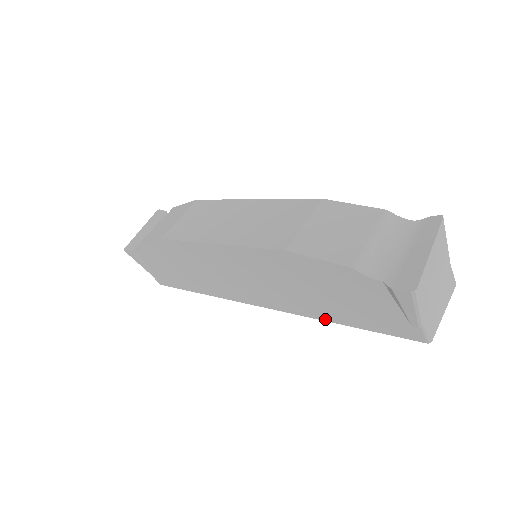
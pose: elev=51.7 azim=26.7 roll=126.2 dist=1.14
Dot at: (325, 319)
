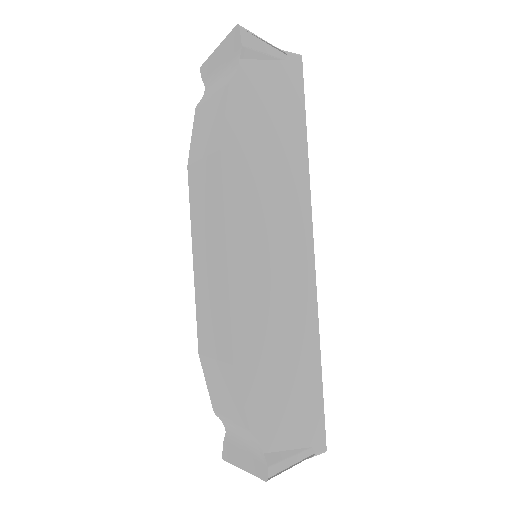
Dot at: occluded
